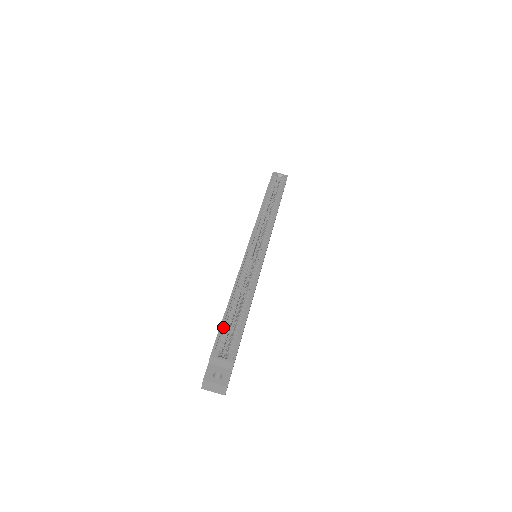
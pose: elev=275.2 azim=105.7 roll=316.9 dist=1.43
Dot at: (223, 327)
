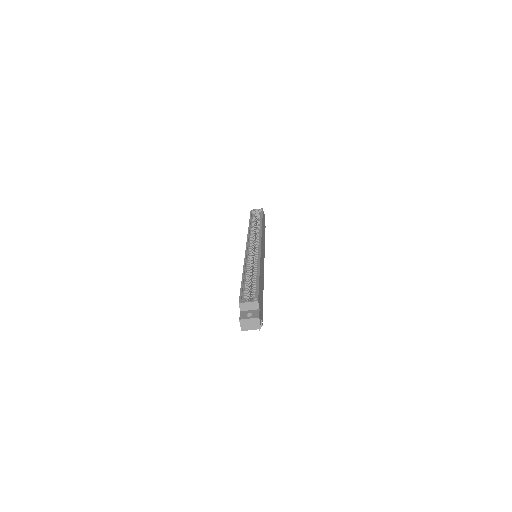
Dot at: (243, 289)
